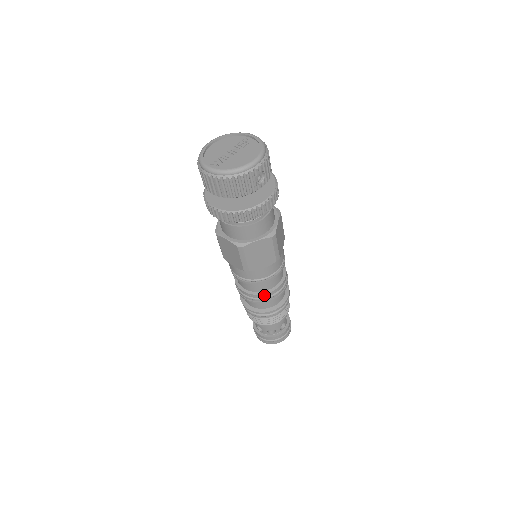
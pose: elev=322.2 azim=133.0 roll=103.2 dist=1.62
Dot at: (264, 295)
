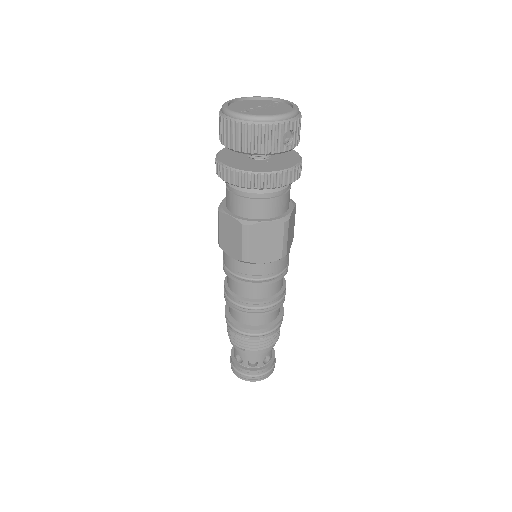
Dot at: (257, 303)
